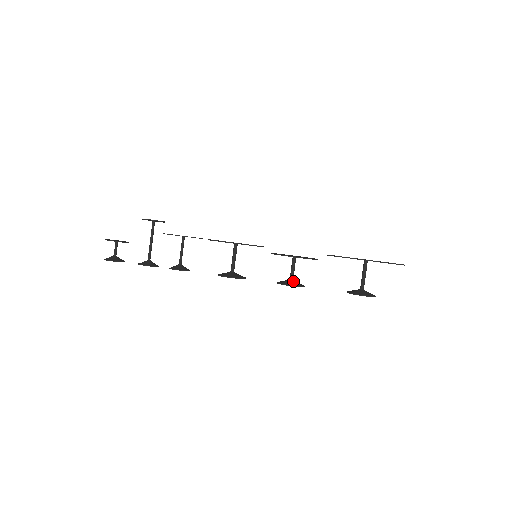
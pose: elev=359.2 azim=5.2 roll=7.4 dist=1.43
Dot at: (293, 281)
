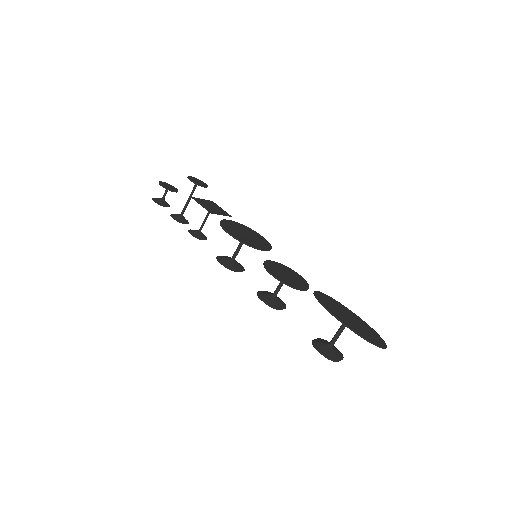
Dot at: (272, 298)
